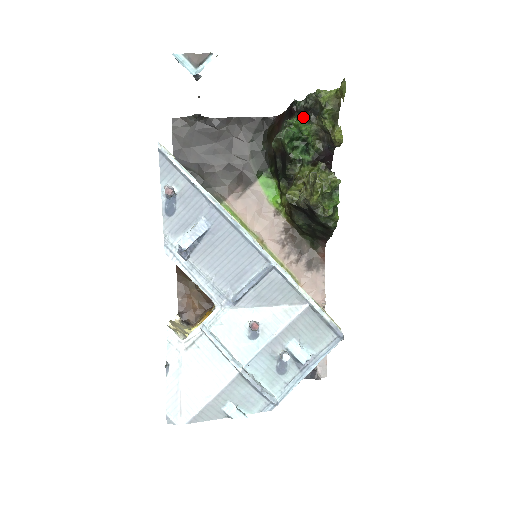
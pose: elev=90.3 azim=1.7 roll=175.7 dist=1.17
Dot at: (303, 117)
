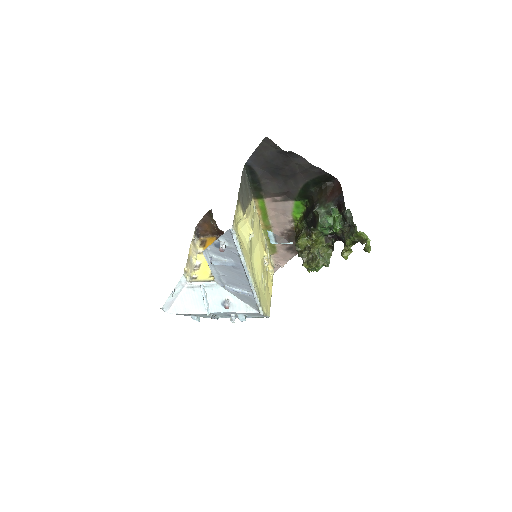
Dot at: (343, 217)
